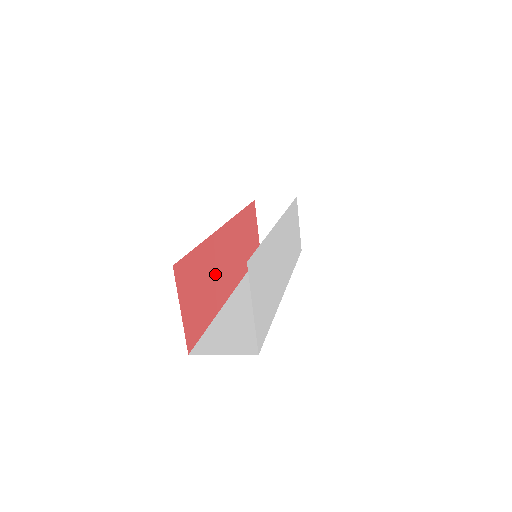
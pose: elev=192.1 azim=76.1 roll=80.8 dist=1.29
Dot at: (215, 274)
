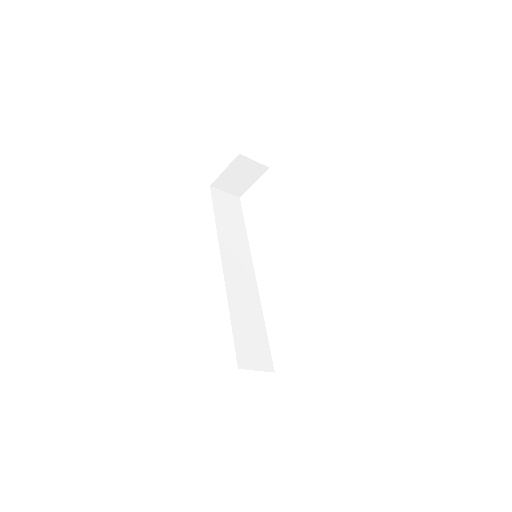
Dot at: occluded
